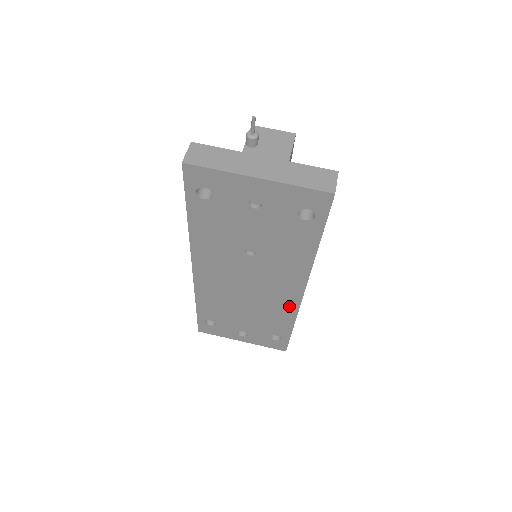
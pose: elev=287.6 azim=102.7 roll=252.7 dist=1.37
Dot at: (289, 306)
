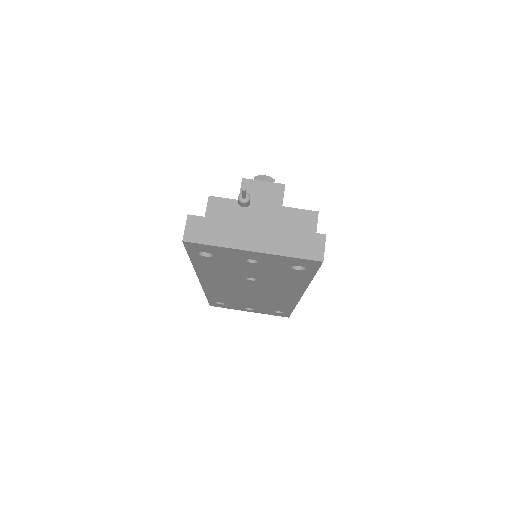
Dot at: (289, 301)
